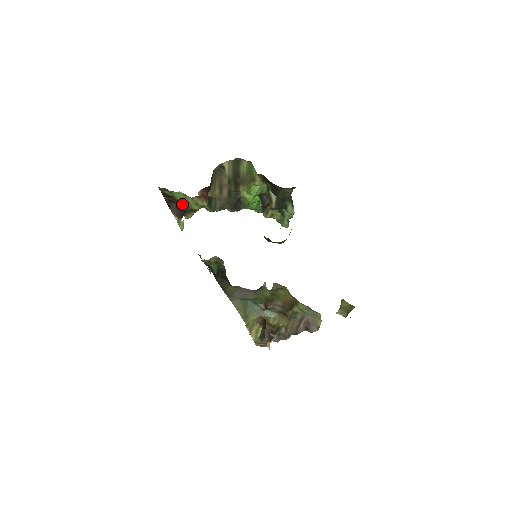
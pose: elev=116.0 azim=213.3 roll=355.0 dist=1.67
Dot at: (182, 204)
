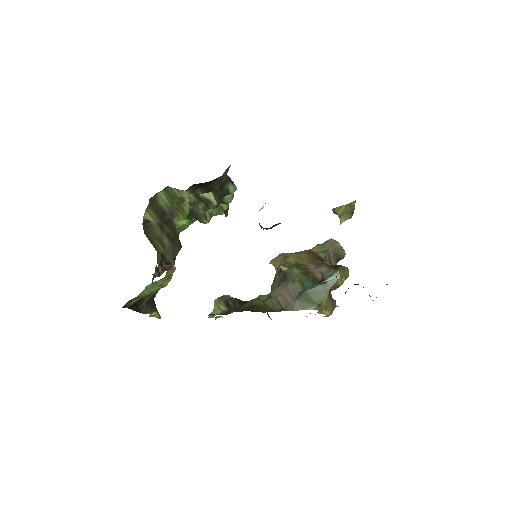
Dot at: (150, 295)
